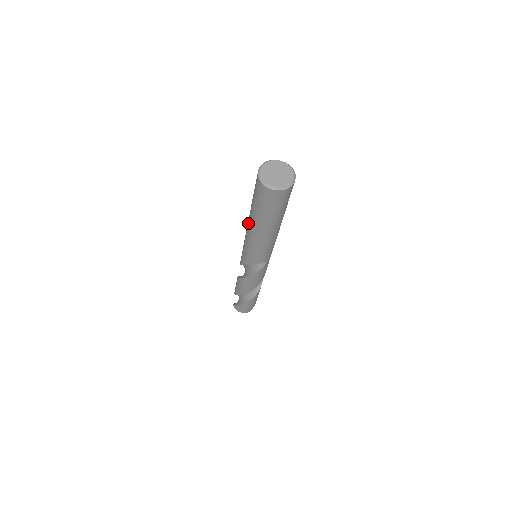
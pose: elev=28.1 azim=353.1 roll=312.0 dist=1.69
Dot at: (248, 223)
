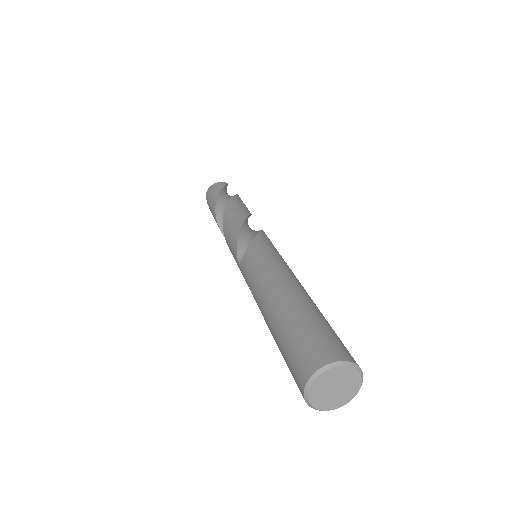
Dot at: occluded
